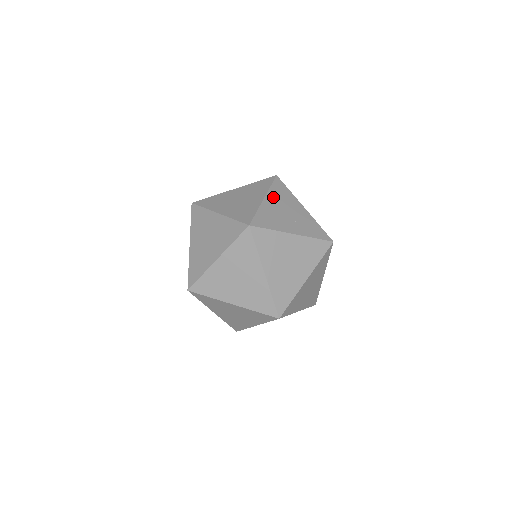
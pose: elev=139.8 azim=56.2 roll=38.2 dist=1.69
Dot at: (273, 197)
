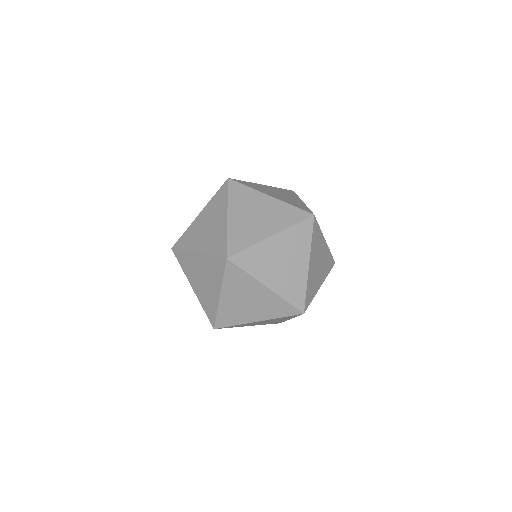
Dot at: (274, 188)
